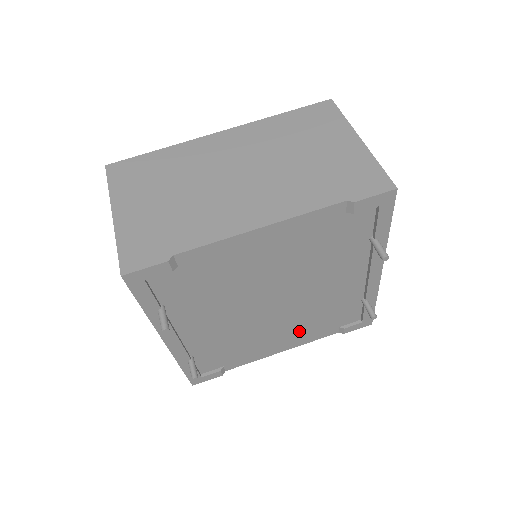
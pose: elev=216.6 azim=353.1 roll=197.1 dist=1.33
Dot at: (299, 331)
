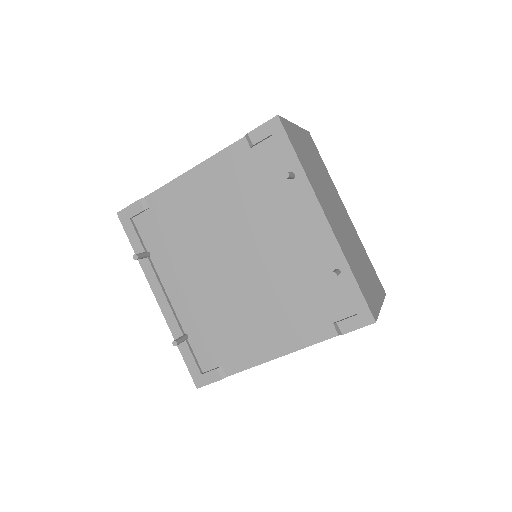
Dot at: (283, 319)
